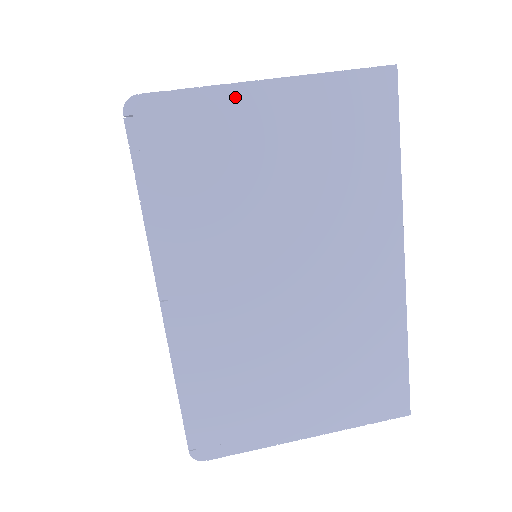
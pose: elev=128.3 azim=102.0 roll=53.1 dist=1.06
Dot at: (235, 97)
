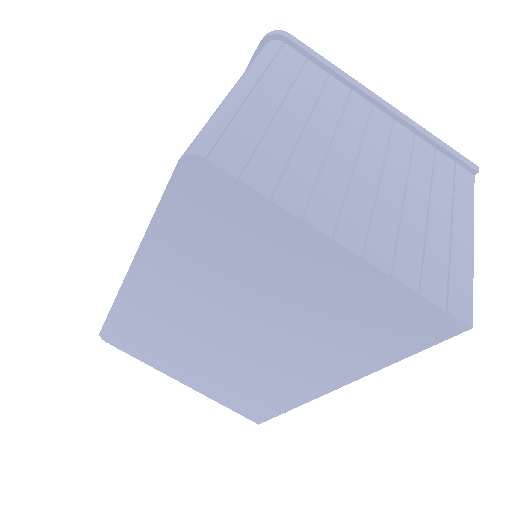
Dot at: (298, 231)
